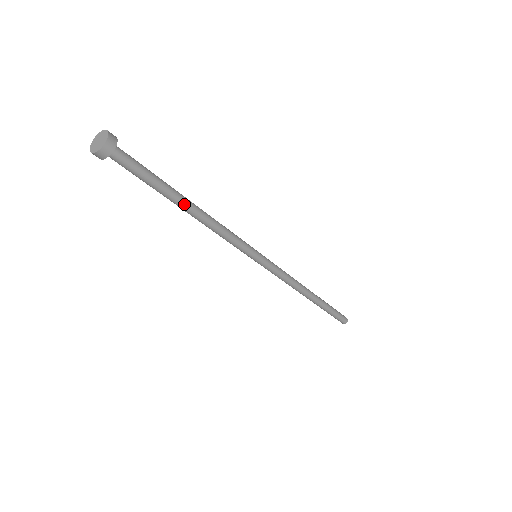
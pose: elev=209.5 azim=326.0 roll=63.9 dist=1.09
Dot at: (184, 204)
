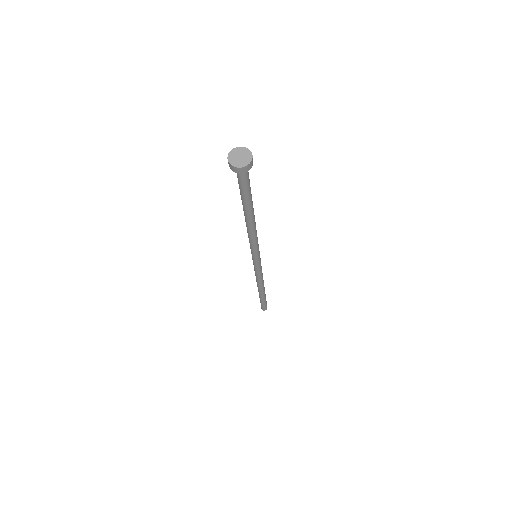
Dot at: (253, 211)
